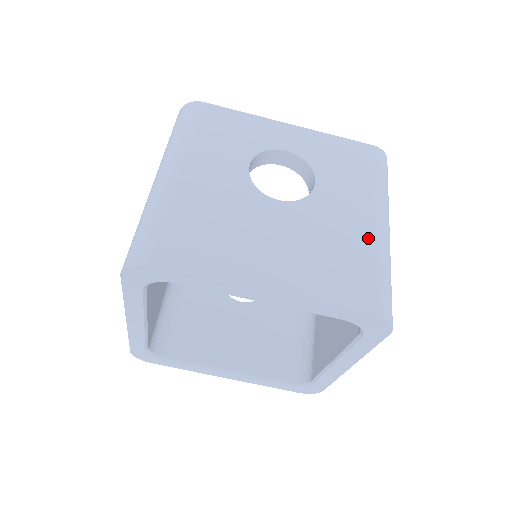
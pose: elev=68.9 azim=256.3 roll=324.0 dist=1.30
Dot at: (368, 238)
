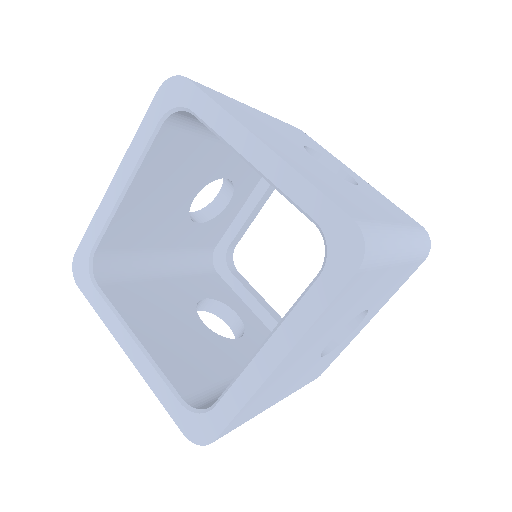
Dot at: (382, 218)
